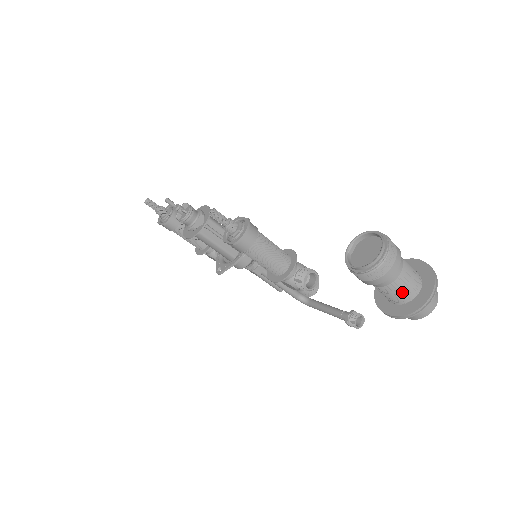
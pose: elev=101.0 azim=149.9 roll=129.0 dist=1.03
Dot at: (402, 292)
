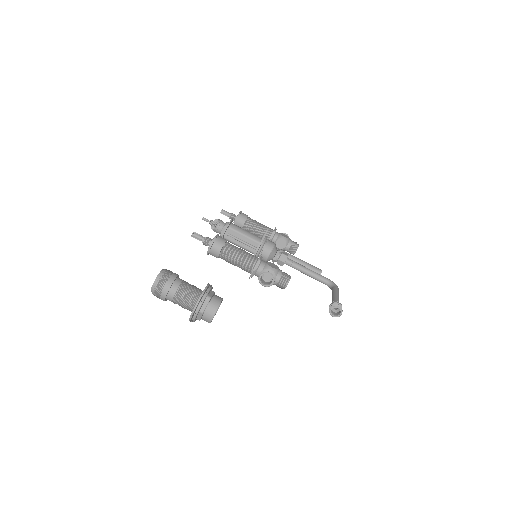
Dot at: (184, 307)
